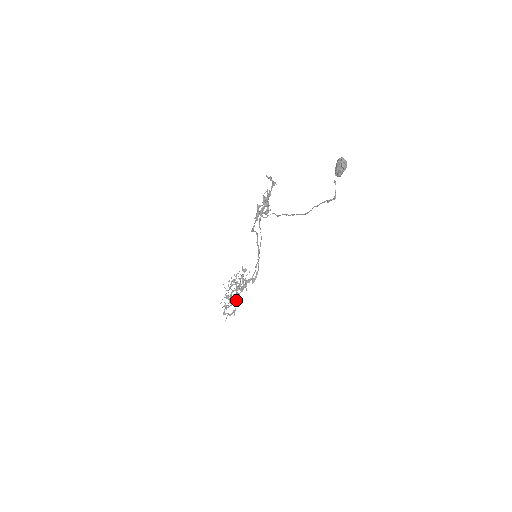
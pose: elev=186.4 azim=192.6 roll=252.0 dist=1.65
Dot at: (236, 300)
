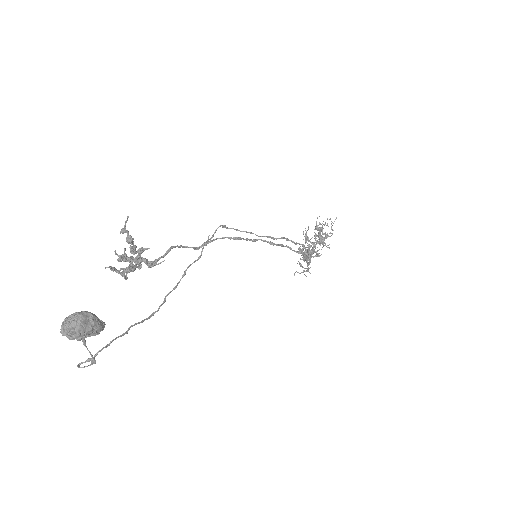
Dot at: (316, 255)
